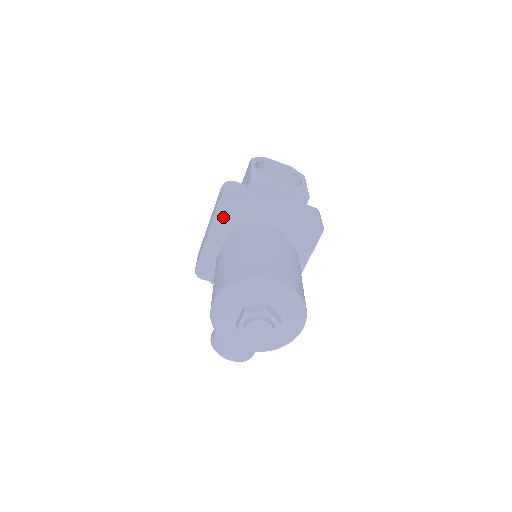
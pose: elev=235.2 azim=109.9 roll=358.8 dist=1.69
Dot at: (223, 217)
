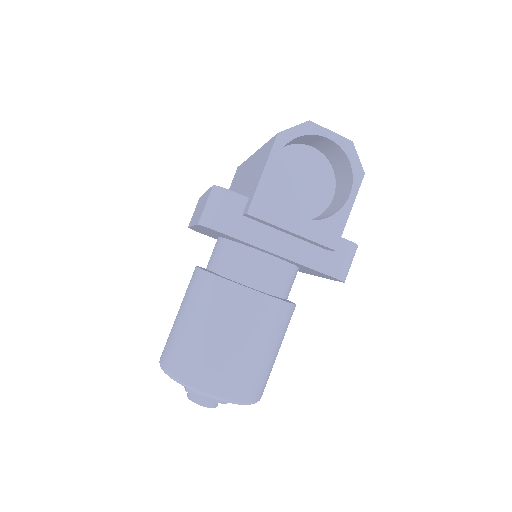
Dot at: (207, 230)
